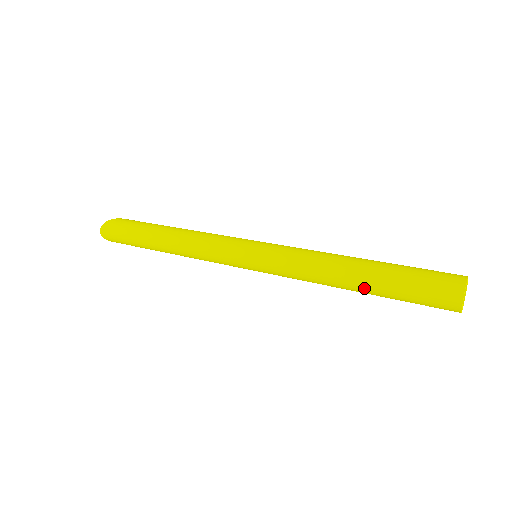
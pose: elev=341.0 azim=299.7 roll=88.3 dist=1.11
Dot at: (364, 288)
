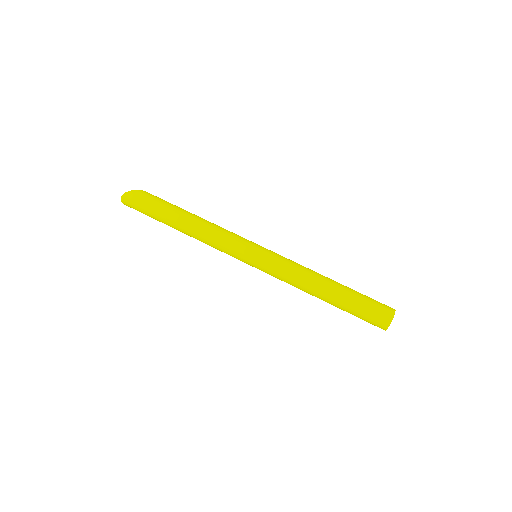
Dot at: (330, 303)
